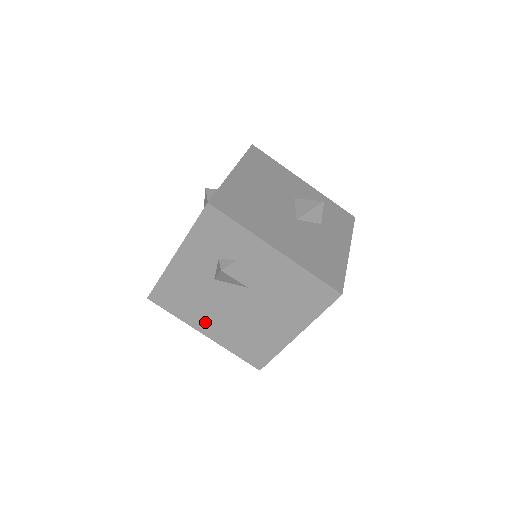
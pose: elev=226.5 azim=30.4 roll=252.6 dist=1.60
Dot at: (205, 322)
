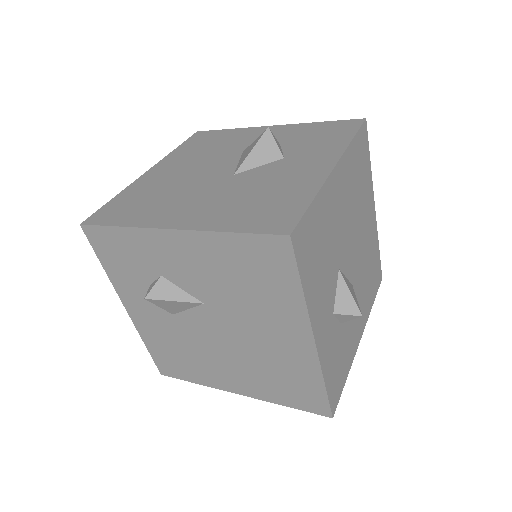
Dot at: (221, 376)
